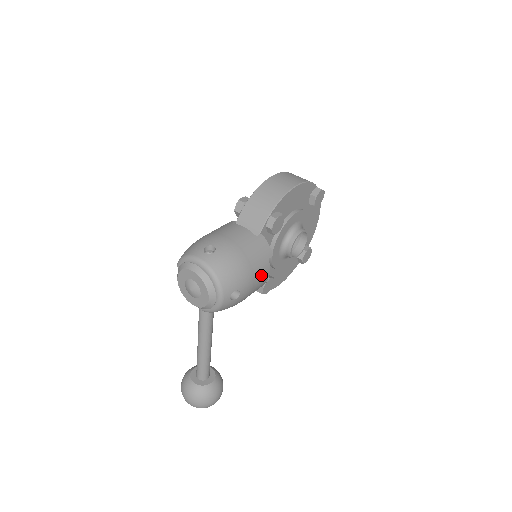
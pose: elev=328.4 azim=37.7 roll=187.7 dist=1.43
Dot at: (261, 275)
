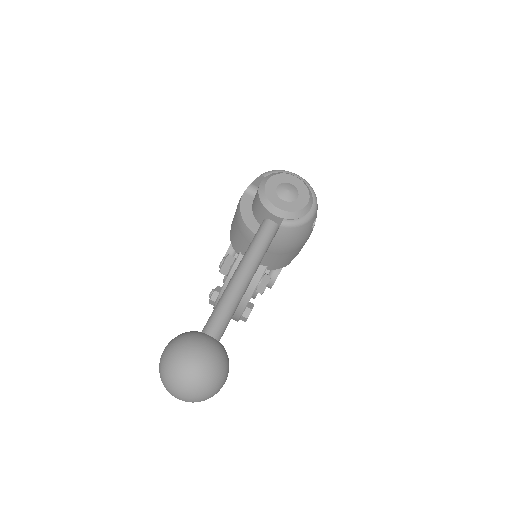
Dot at: occluded
